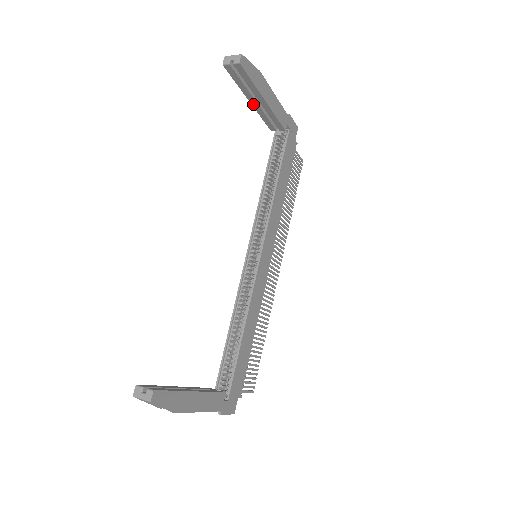
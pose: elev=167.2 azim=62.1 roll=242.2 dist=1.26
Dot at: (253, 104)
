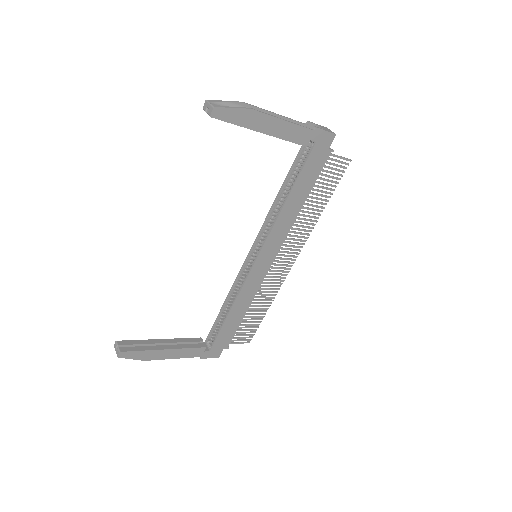
Dot at: occluded
